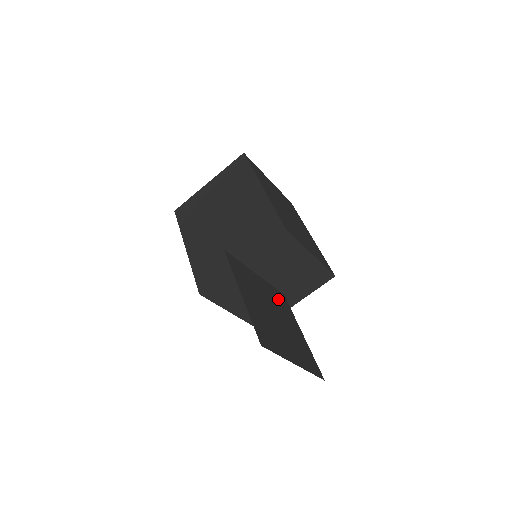
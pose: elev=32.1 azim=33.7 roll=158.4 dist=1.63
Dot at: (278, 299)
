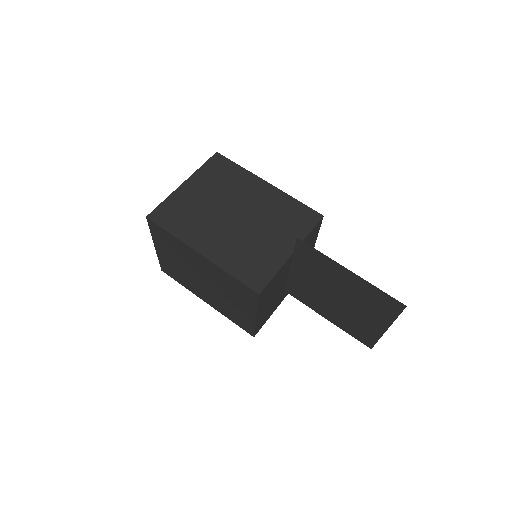
Dot at: (302, 291)
